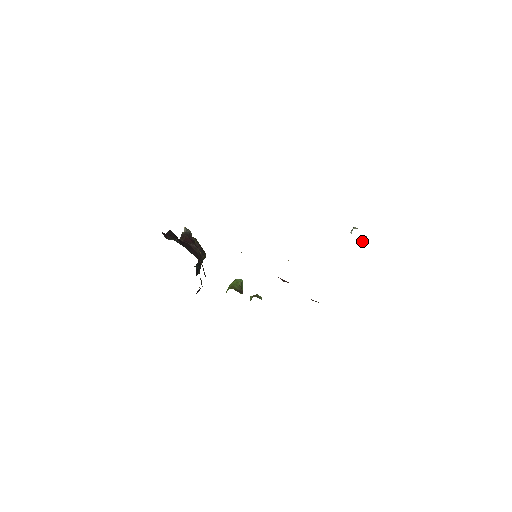
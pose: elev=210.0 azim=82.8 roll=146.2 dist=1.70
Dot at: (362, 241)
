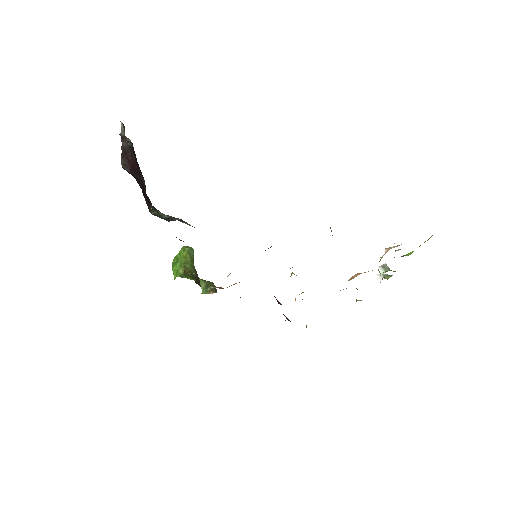
Dot at: (380, 279)
